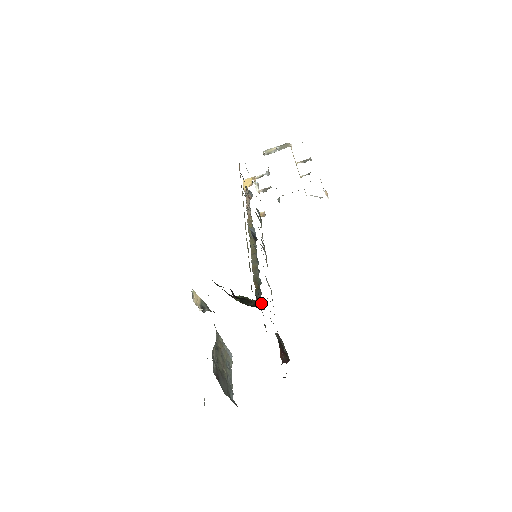
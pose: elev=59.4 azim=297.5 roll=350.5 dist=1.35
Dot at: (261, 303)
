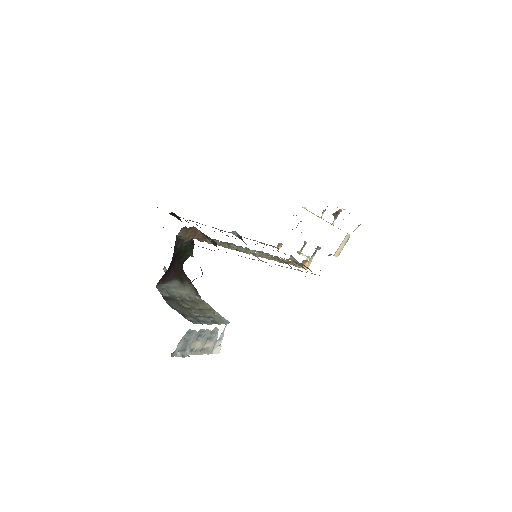
Dot at: (179, 217)
